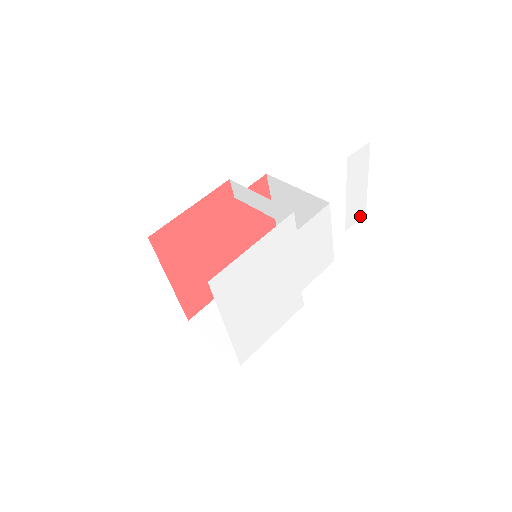
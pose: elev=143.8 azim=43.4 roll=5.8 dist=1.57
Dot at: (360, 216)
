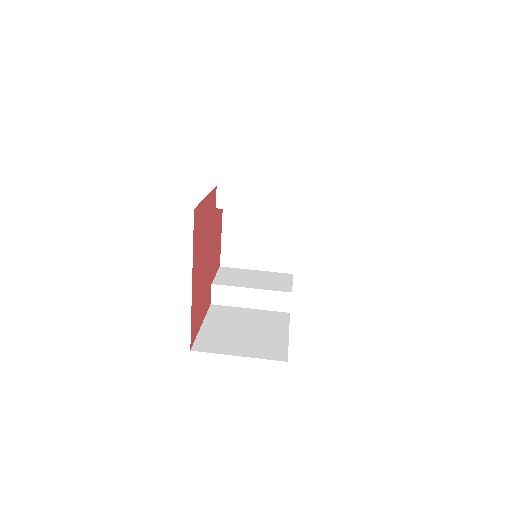
Dot at: occluded
